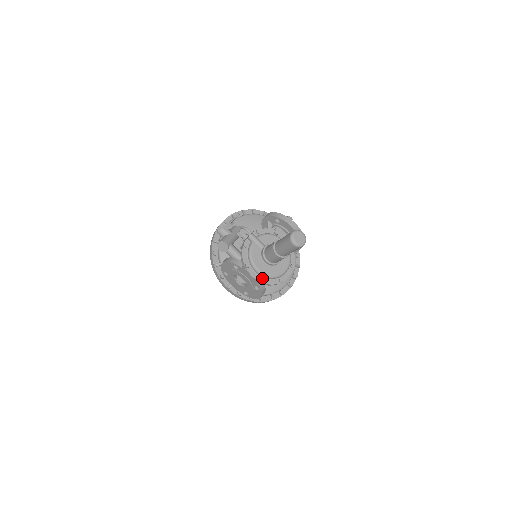
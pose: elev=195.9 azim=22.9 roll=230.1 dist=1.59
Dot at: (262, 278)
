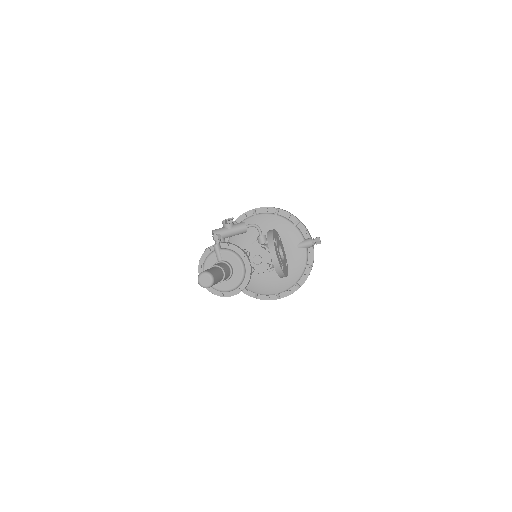
Dot at: occluded
